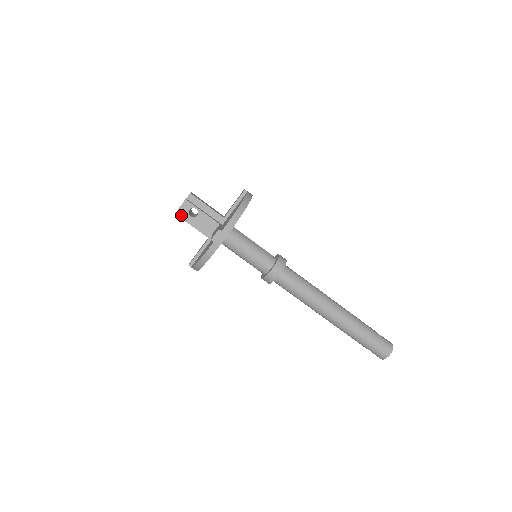
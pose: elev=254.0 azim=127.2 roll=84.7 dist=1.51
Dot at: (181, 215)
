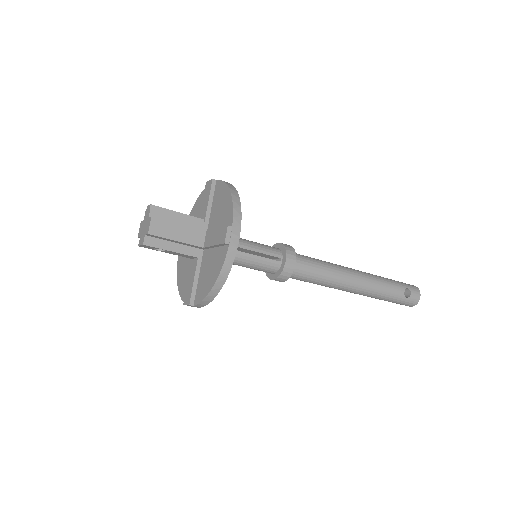
Dot at: occluded
